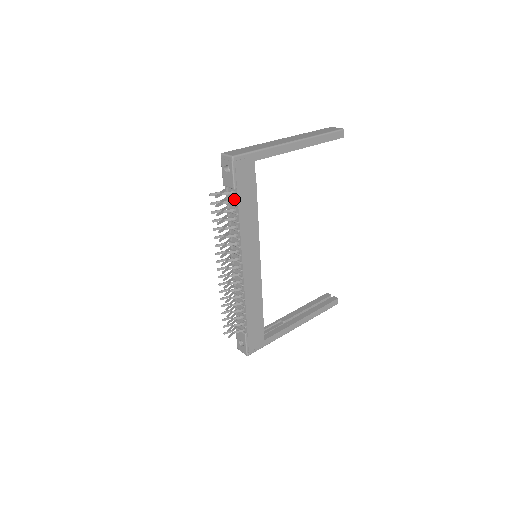
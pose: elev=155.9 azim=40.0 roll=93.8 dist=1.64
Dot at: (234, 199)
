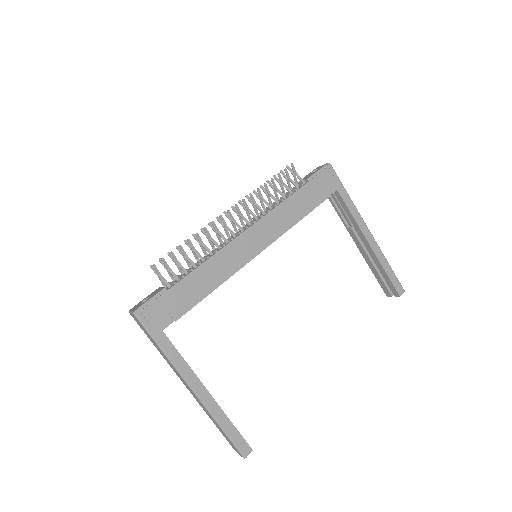
Dot at: (299, 187)
